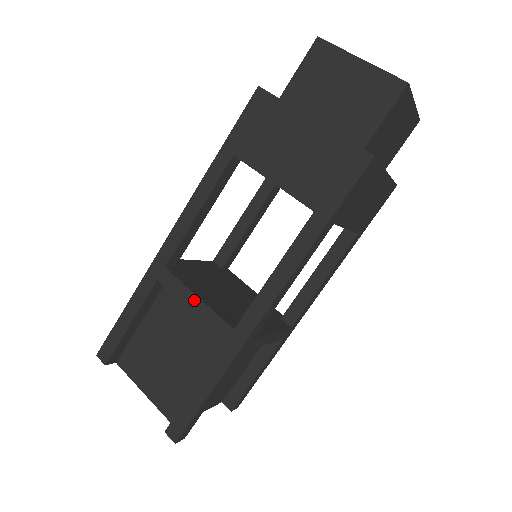
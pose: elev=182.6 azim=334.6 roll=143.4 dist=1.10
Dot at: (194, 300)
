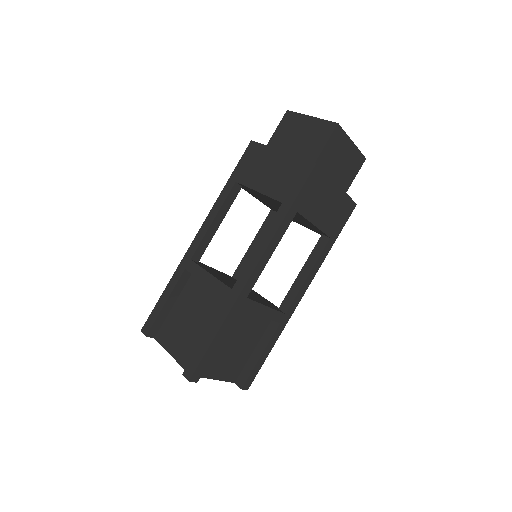
Dot at: (207, 276)
